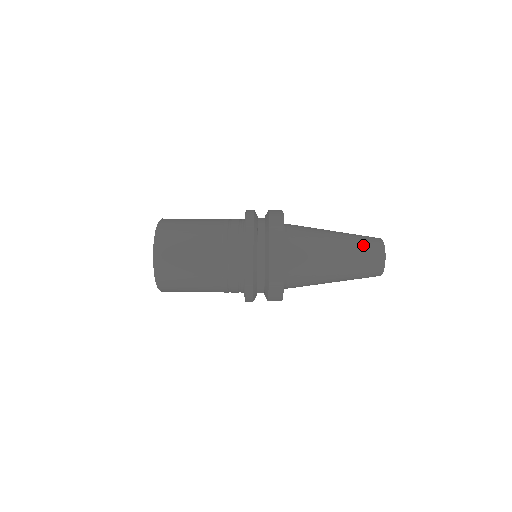
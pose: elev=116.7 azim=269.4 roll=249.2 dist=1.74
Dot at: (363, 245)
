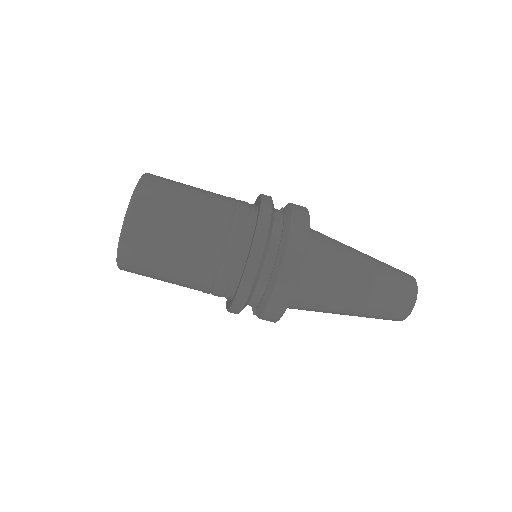
Dot at: (394, 280)
